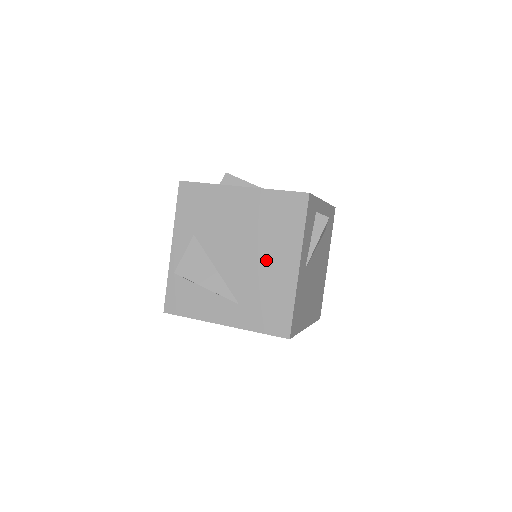
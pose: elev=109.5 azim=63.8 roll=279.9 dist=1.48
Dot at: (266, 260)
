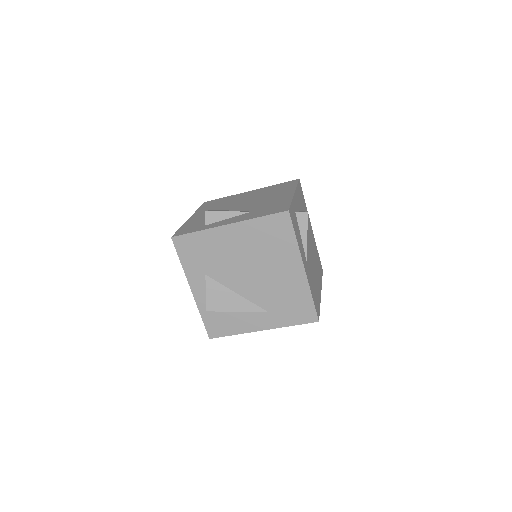
Dot at: (275, 273)
